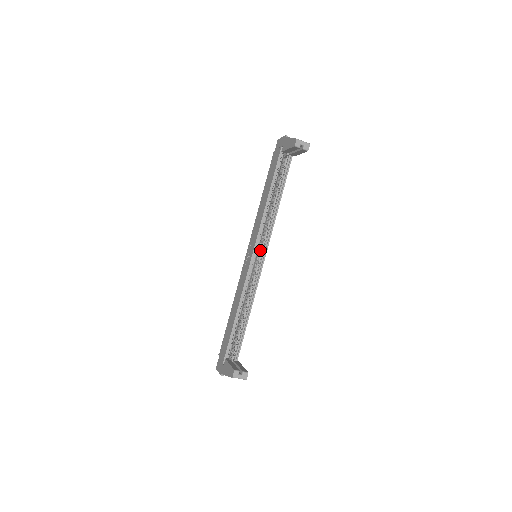
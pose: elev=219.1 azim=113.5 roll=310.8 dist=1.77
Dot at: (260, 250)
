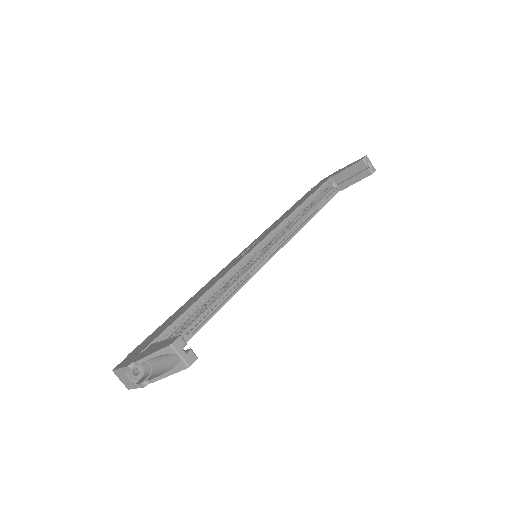
Dot at: (266, 250)
